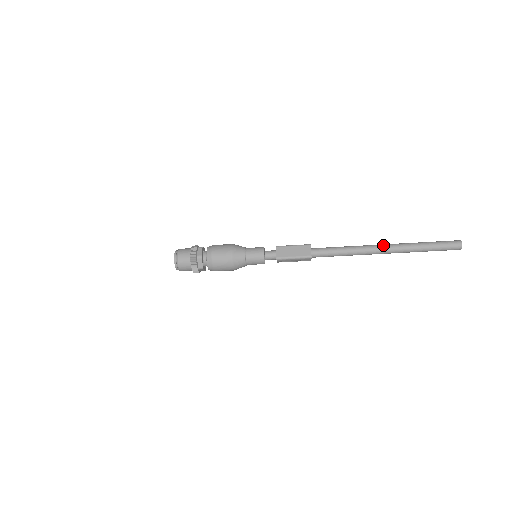
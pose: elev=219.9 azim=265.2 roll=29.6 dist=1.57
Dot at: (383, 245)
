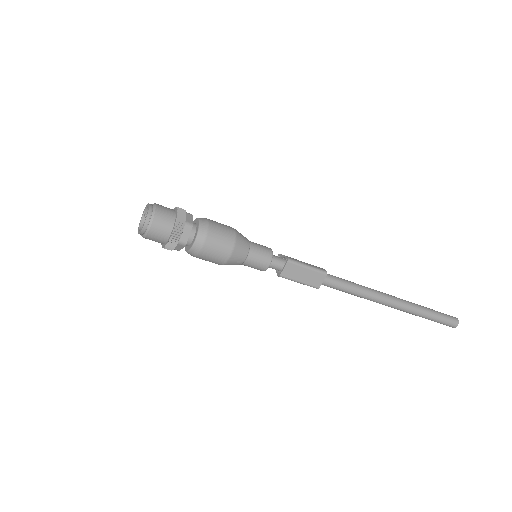
Dot at: (395, 302)
